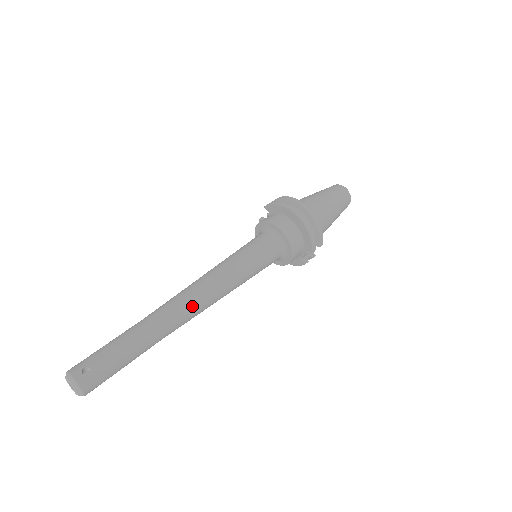
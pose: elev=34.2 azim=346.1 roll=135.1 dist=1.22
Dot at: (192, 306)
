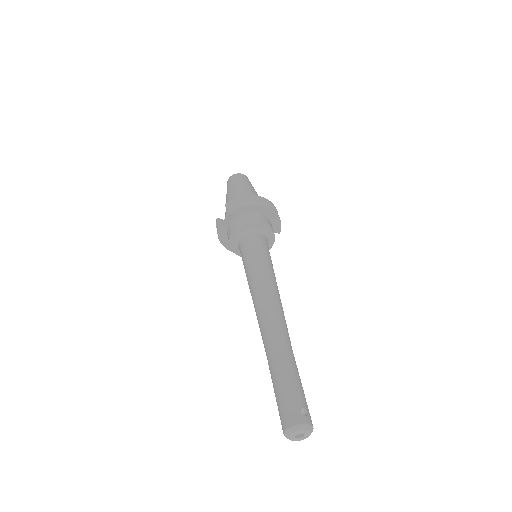
Dot at: (284, 316)
